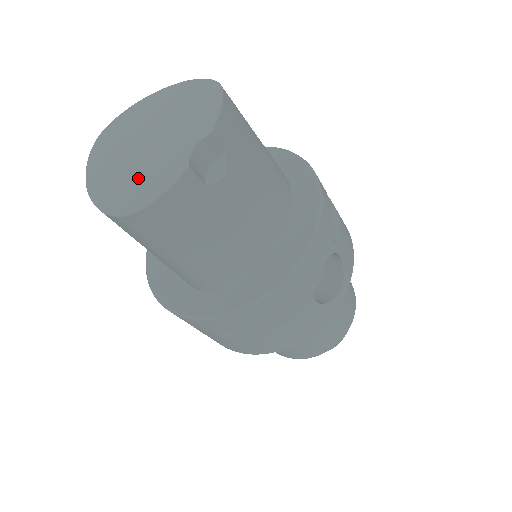
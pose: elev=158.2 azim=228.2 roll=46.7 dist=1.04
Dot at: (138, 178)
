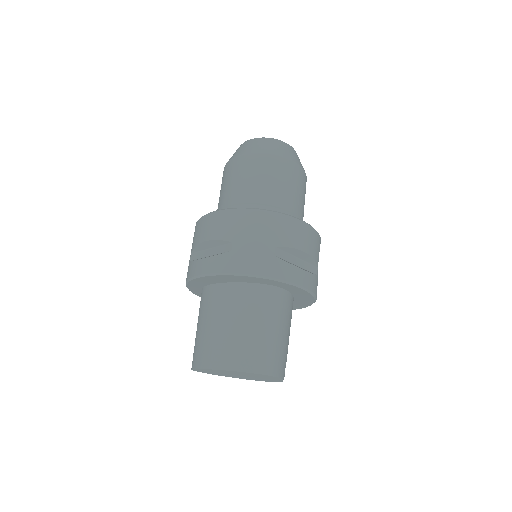
Dot at: occluded
